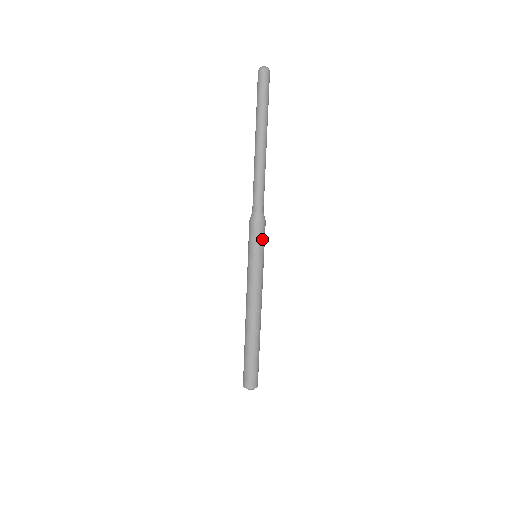
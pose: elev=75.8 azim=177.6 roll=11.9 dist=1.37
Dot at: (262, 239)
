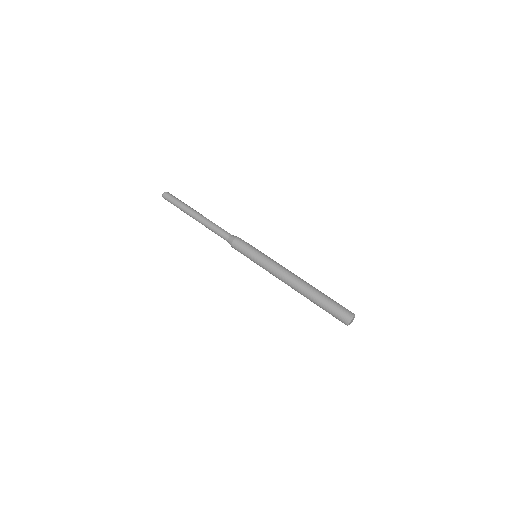
Dot at: (249, 244)
